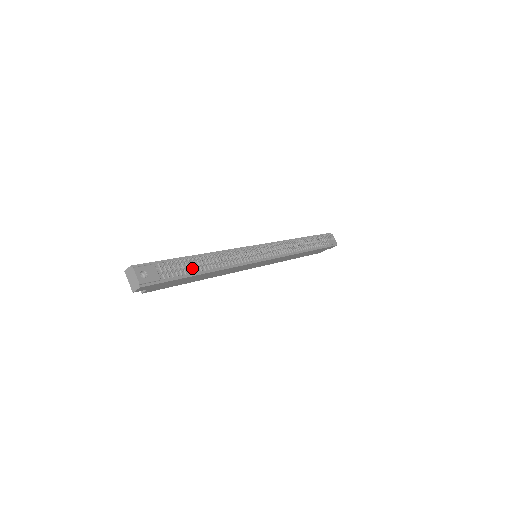
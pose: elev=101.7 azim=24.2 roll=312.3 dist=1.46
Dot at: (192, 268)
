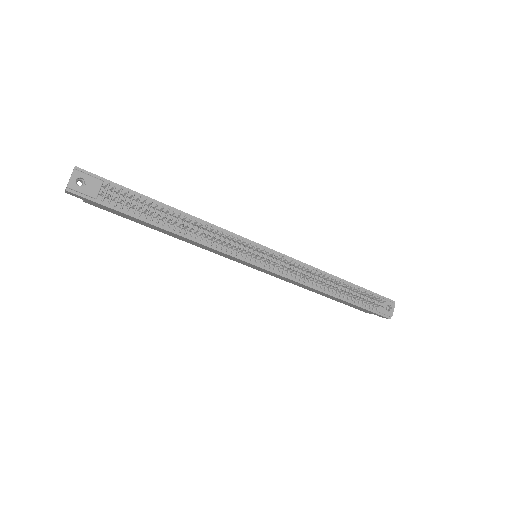
Dot at: (147, 213)
